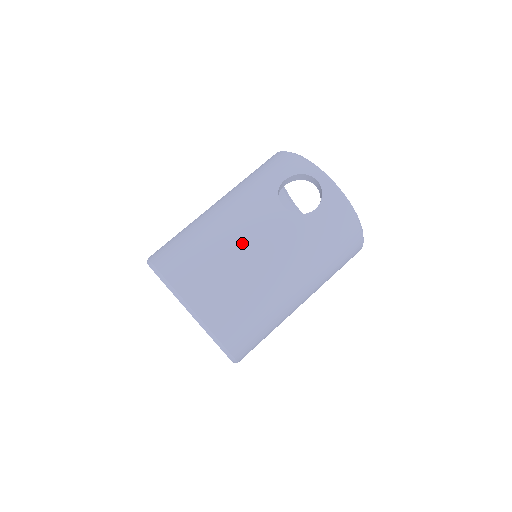
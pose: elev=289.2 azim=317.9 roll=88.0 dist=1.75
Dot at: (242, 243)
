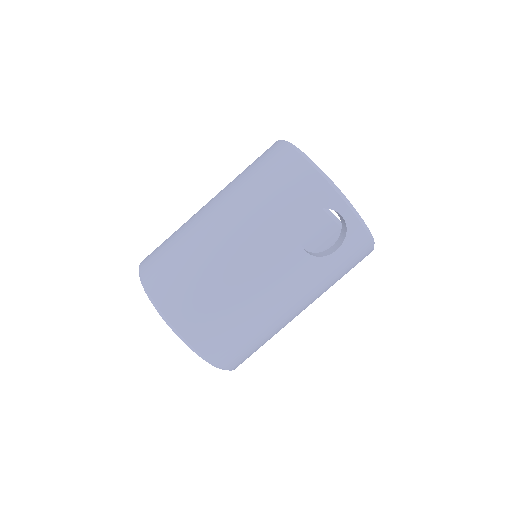
Dot at: (257, 292)
